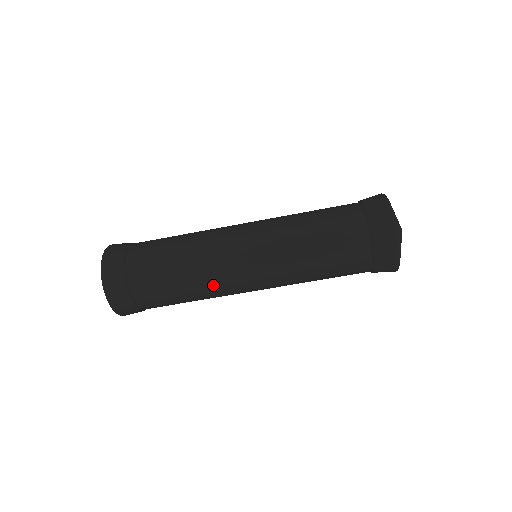
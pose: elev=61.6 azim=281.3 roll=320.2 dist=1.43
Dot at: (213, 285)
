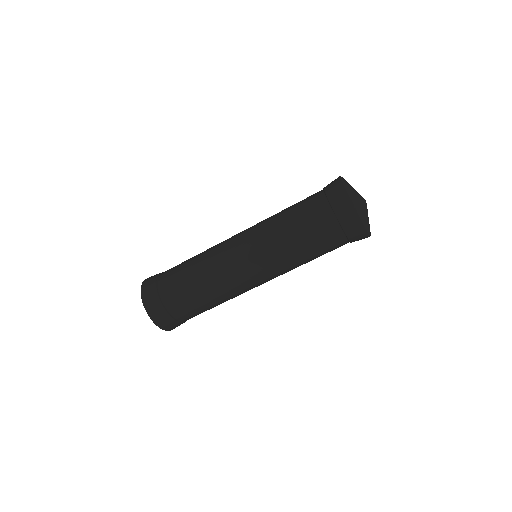
Dot at: (223, 284)
